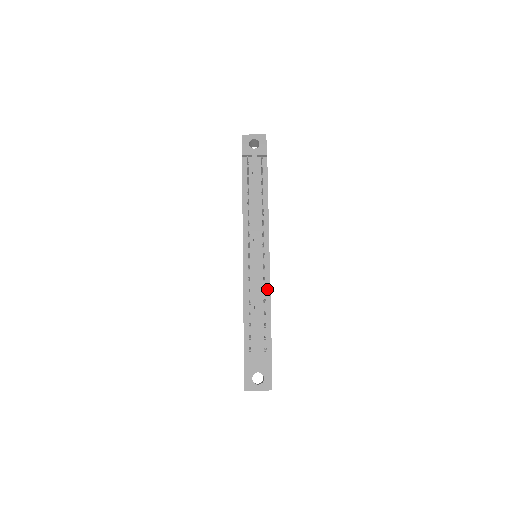
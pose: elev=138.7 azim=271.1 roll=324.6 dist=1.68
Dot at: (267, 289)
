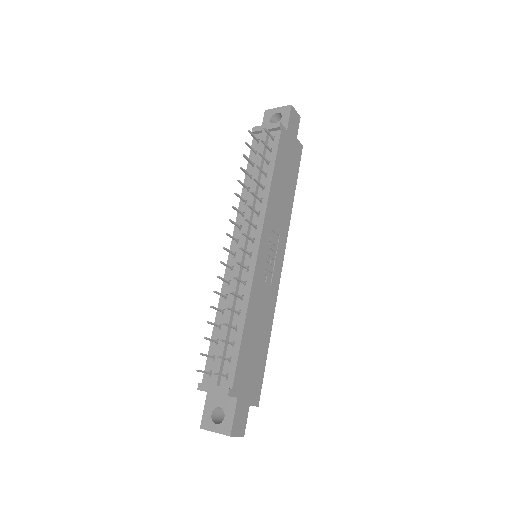
Dot at: (246, 296)
